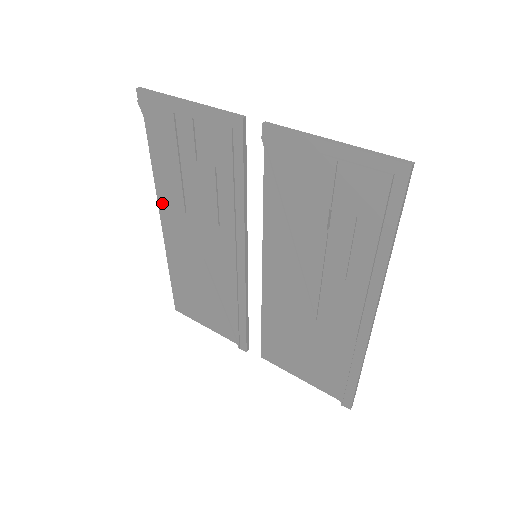
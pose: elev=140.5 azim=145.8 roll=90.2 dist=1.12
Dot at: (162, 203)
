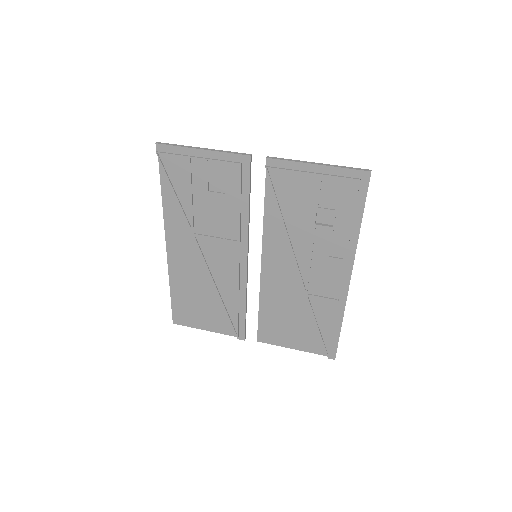
Dot at: (169, 230)
